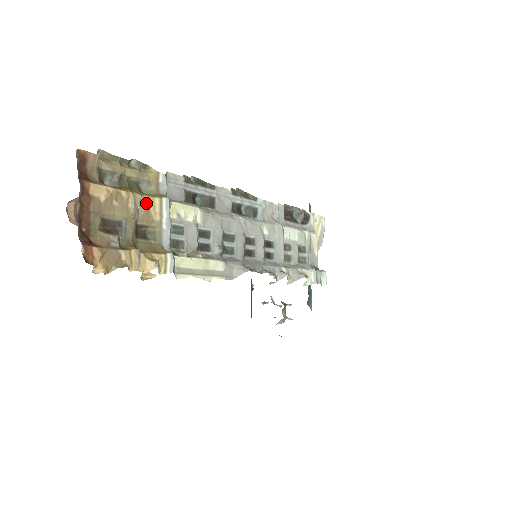
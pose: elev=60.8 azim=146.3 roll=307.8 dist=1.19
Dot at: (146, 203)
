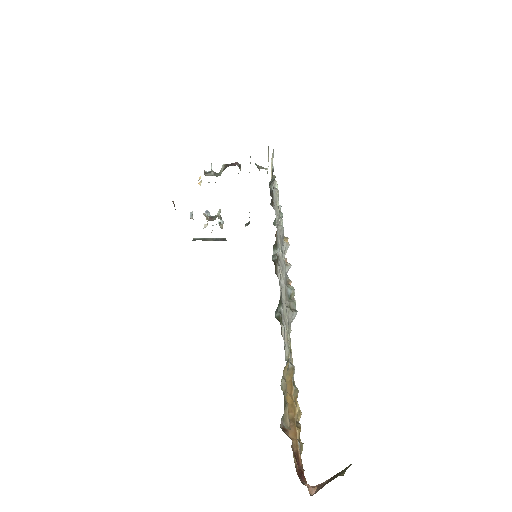
Dot at: (293, 393)
